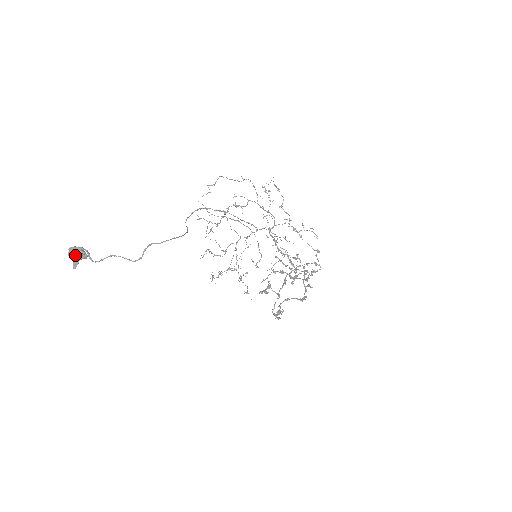
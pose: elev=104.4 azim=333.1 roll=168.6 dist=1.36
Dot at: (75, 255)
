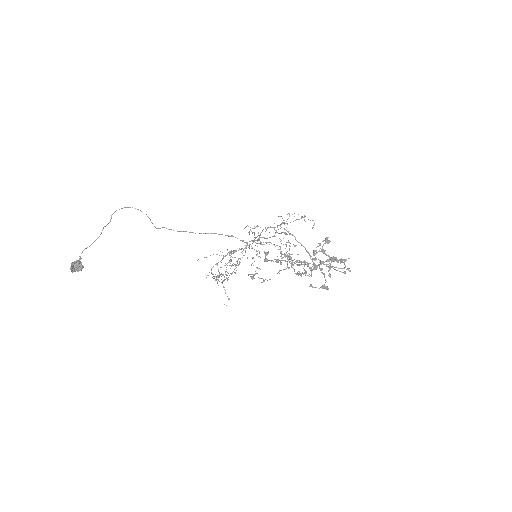
Dot at: (72, 264)
